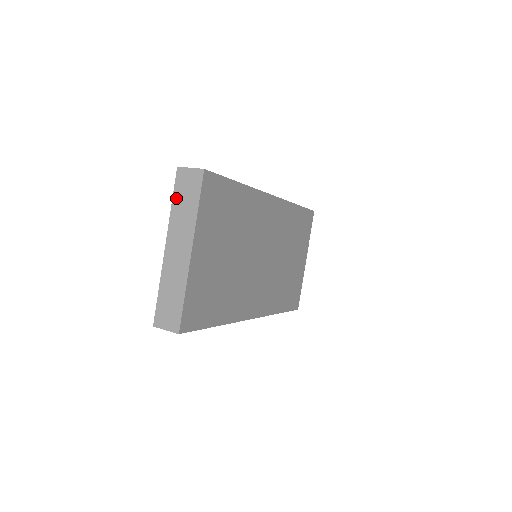
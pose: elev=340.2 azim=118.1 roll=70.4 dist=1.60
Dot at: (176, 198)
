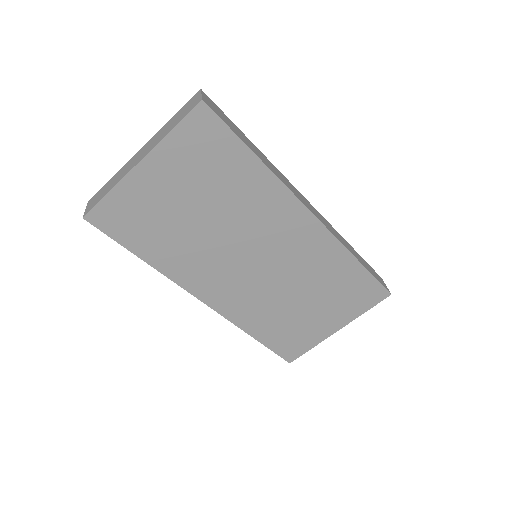
Dot at: (177, 114)
